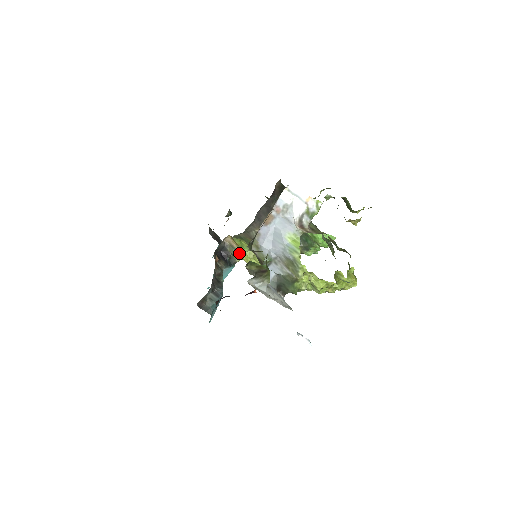
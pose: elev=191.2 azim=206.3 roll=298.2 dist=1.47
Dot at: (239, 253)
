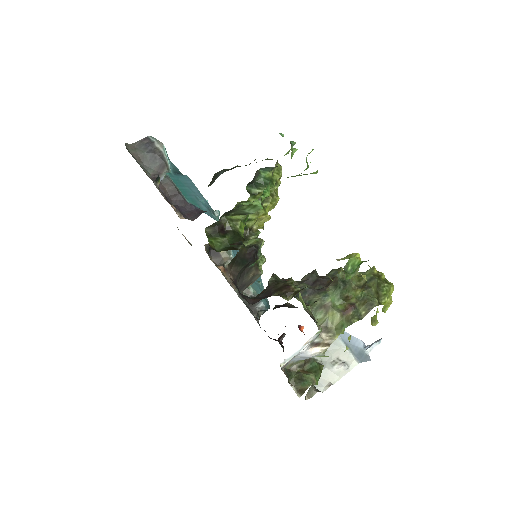
Dot at: occluded
